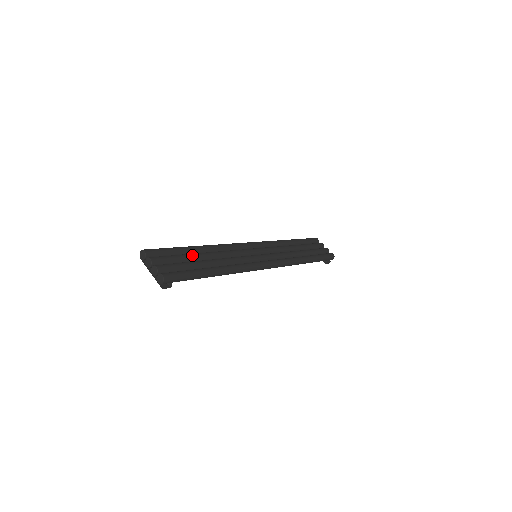
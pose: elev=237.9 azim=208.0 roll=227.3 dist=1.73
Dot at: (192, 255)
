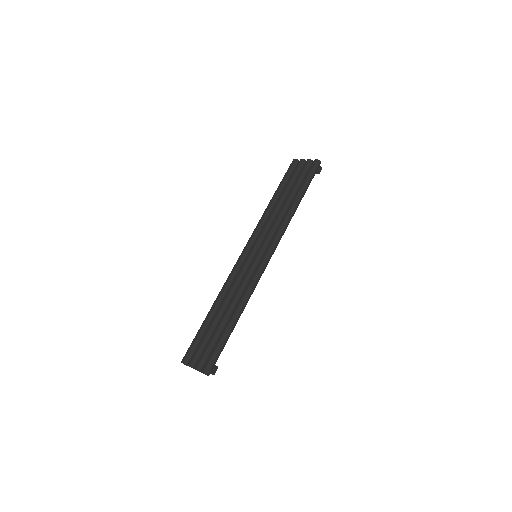
Dot at: (211, 325)
